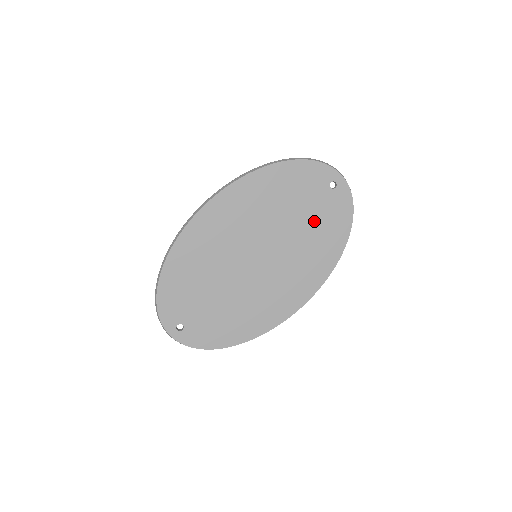
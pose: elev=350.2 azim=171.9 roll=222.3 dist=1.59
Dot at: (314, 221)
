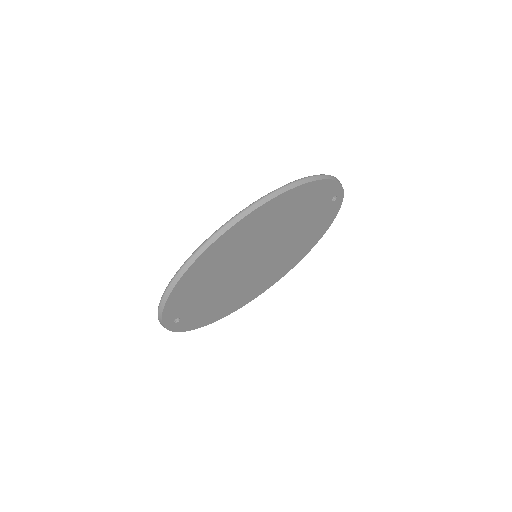
Dot at: (309, 226)
